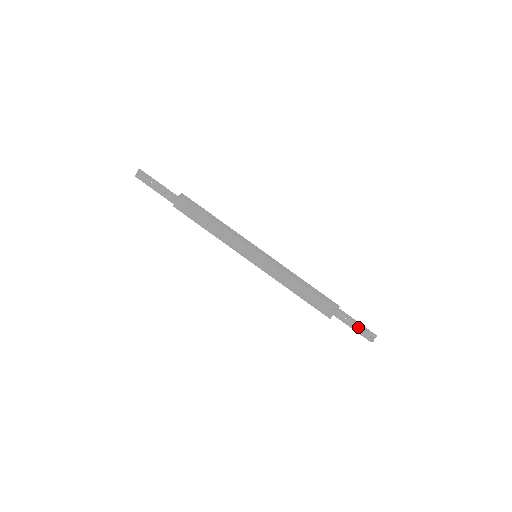
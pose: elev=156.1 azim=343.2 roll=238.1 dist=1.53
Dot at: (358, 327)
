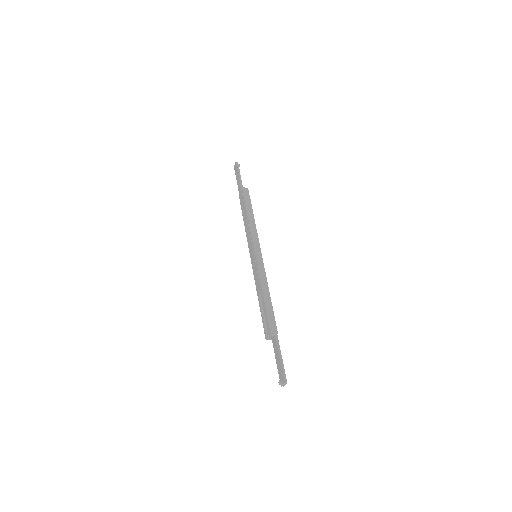
Dot at: (279, 363)
